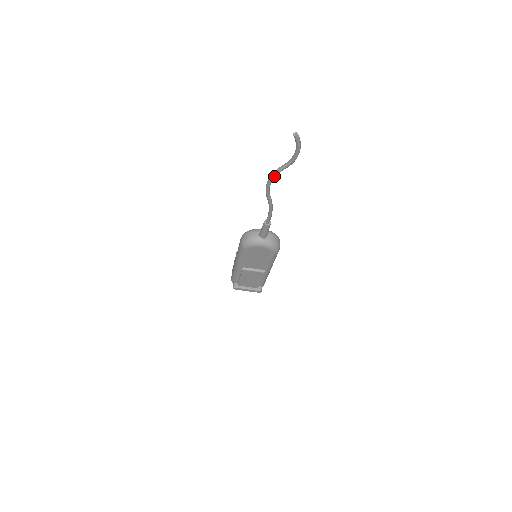
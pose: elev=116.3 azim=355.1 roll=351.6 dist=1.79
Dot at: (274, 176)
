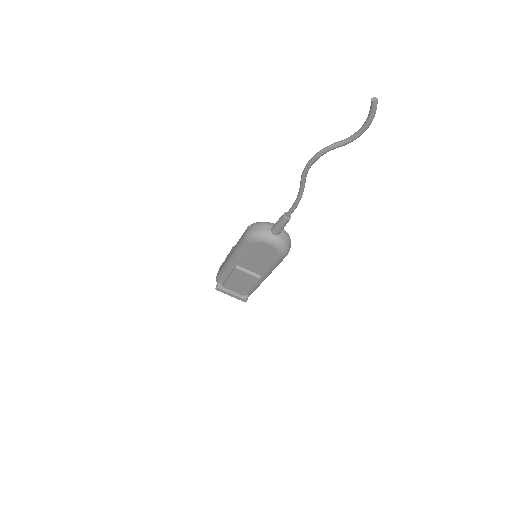
Dot at: (322, 153)
